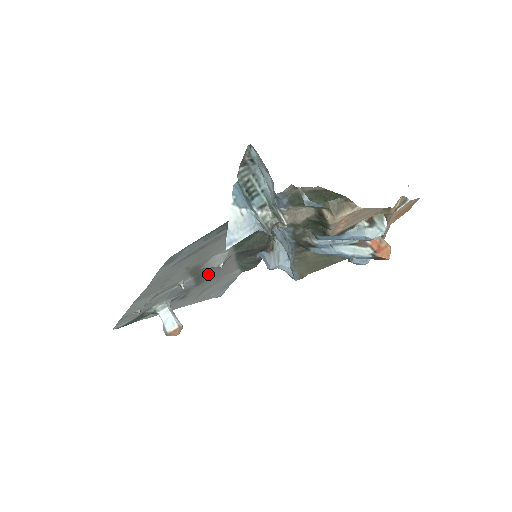
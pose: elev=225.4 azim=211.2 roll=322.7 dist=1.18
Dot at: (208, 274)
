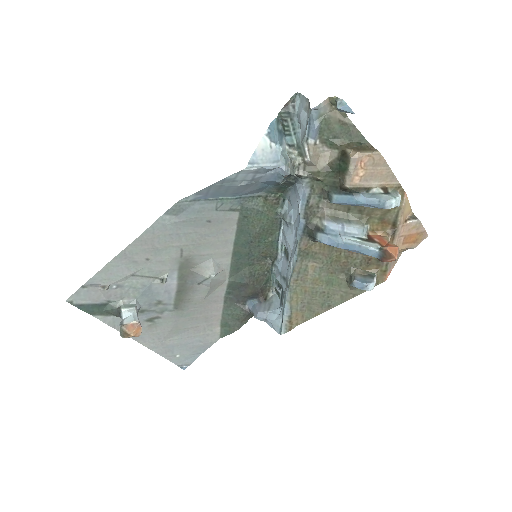
Dot at: (192, 296)
